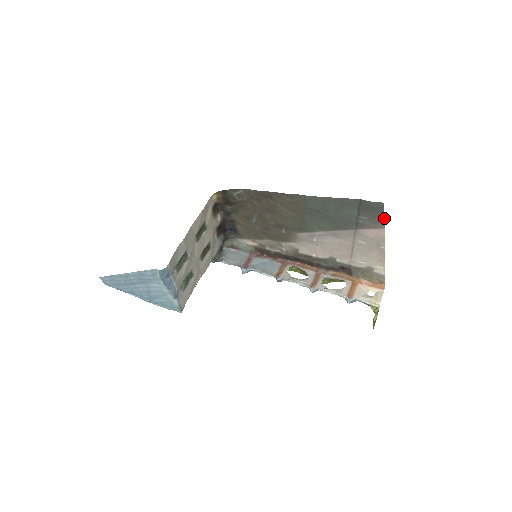
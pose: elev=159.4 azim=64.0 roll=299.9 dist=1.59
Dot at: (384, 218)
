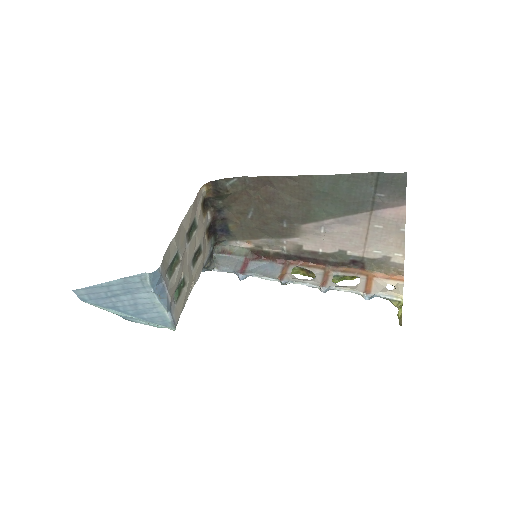
Dot at: occluded
